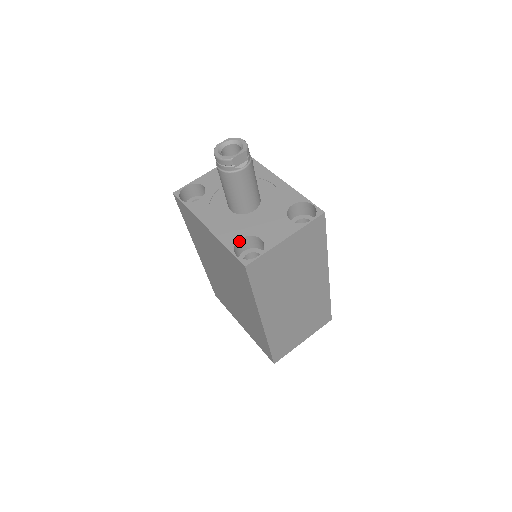
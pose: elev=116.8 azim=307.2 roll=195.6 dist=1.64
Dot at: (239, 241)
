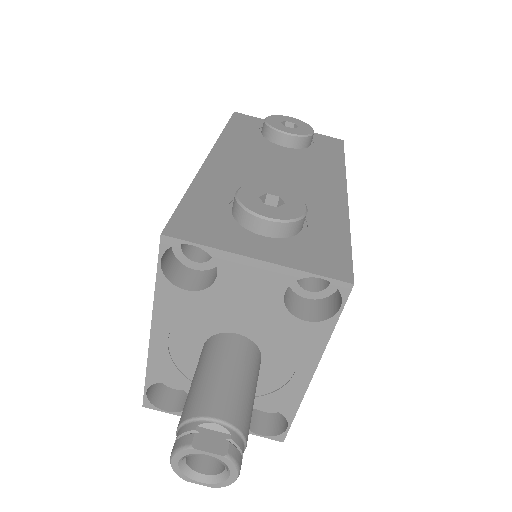
Dot at: (169, 381)
